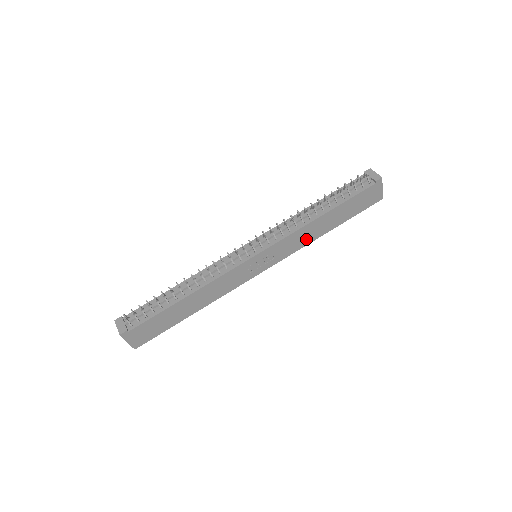
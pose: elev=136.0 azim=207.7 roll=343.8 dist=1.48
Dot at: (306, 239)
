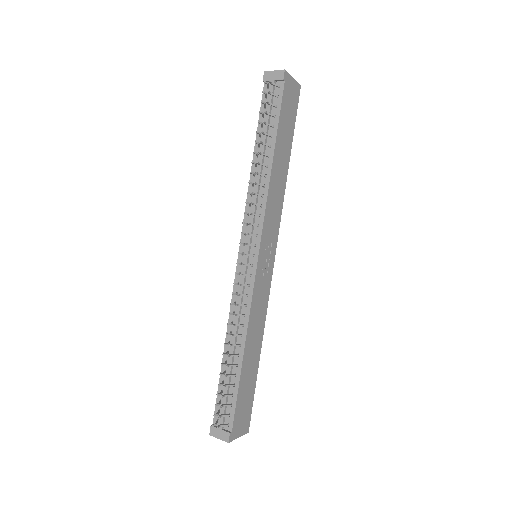
Dot at: (279, 195)
